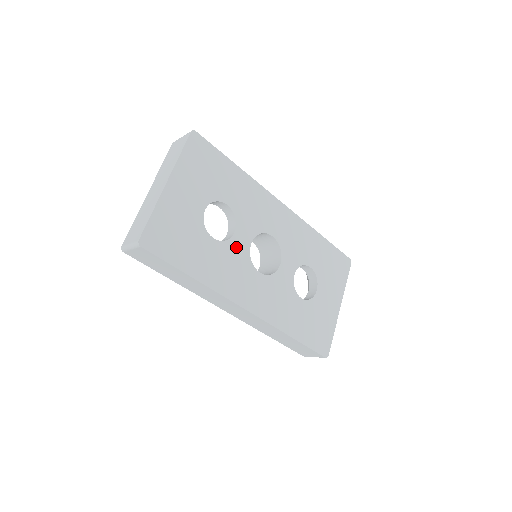
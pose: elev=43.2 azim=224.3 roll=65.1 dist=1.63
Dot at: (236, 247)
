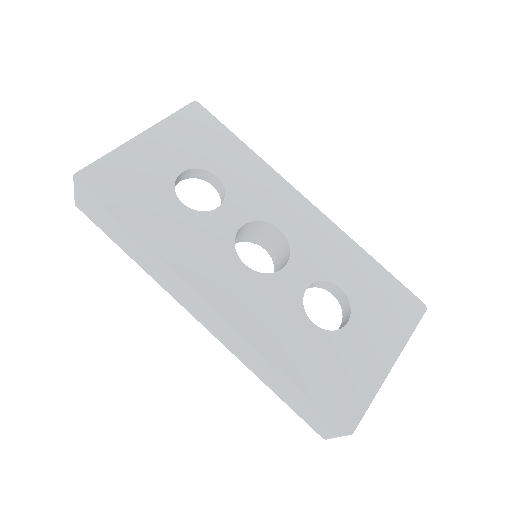
Dot at: (215, 223)
